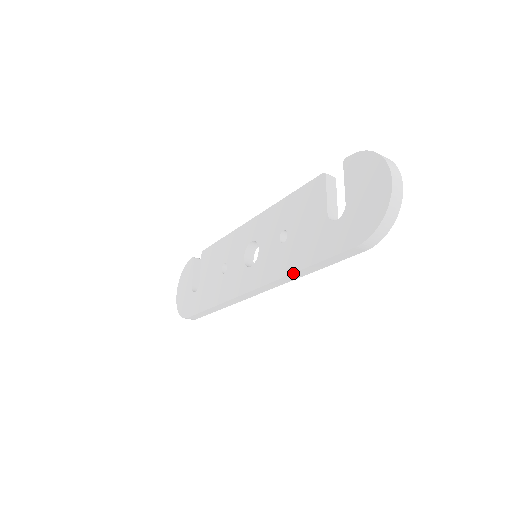
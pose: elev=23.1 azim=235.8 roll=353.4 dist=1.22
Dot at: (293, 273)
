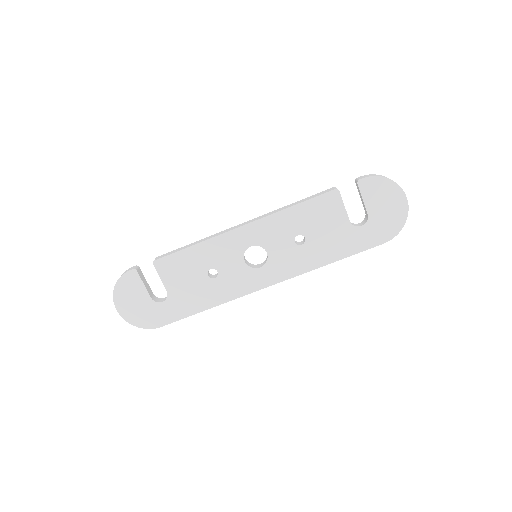
Dot at: occluded
